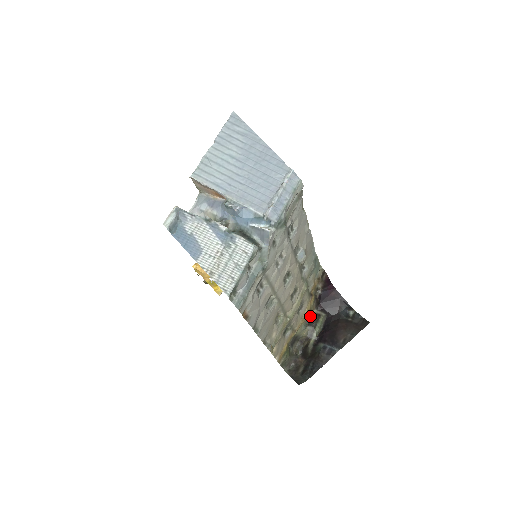
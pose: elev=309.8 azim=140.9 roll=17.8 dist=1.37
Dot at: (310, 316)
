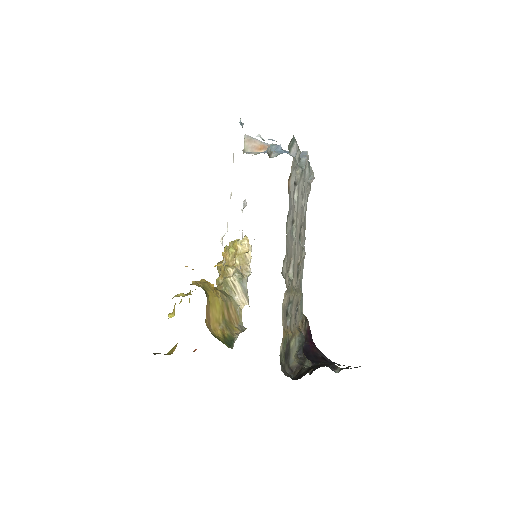
Dot at: occluded
